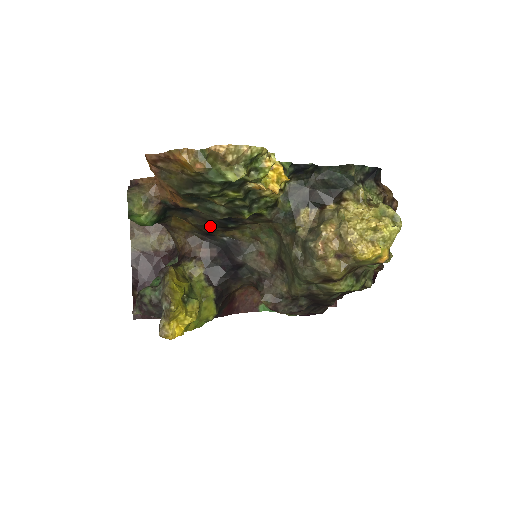
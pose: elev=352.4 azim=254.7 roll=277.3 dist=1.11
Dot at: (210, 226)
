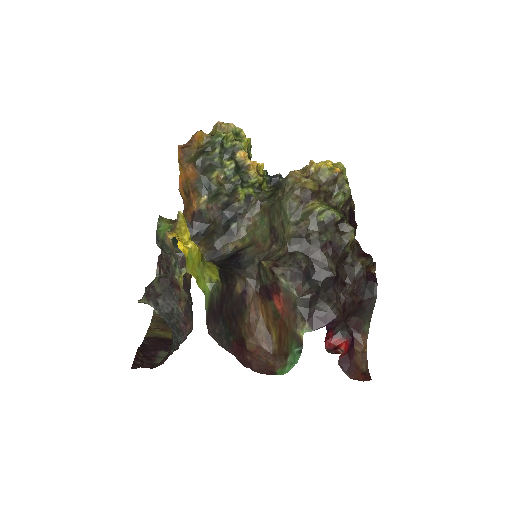
Dot at: (217, 237)
